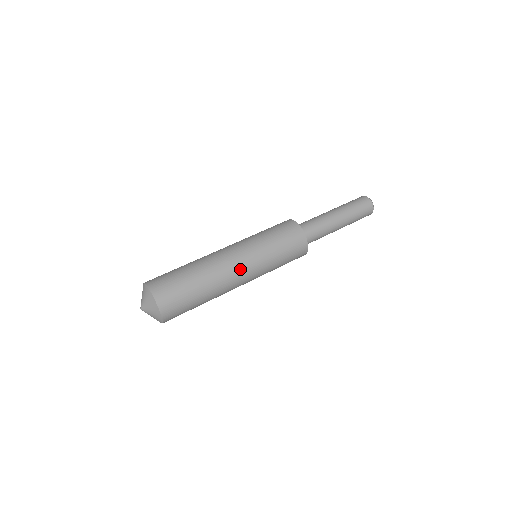
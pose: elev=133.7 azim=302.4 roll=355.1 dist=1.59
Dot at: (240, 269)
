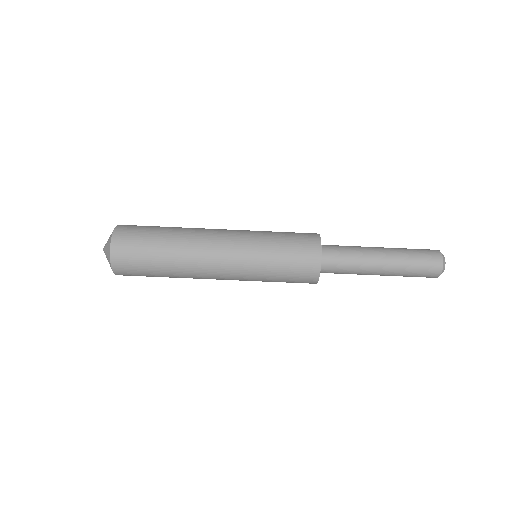
Dot at: occluded
